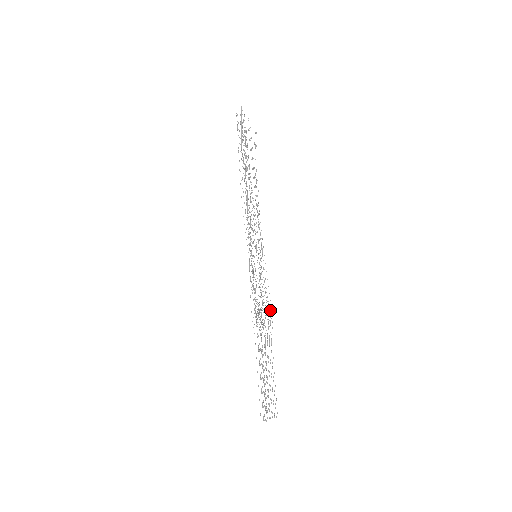
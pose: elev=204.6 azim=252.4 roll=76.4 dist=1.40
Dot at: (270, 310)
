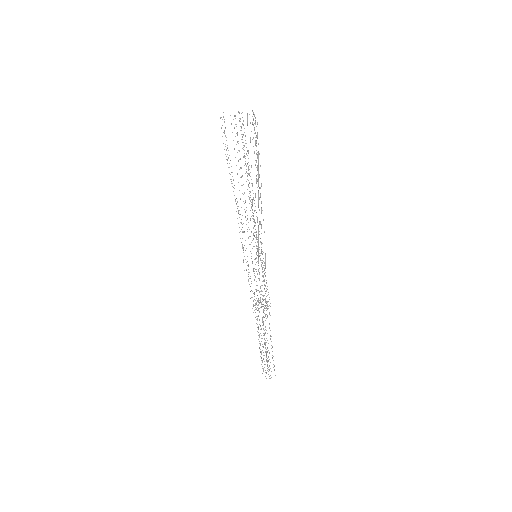
Dot at: occluded
